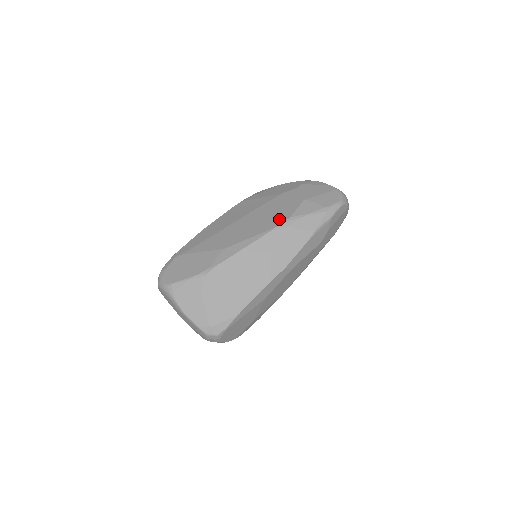
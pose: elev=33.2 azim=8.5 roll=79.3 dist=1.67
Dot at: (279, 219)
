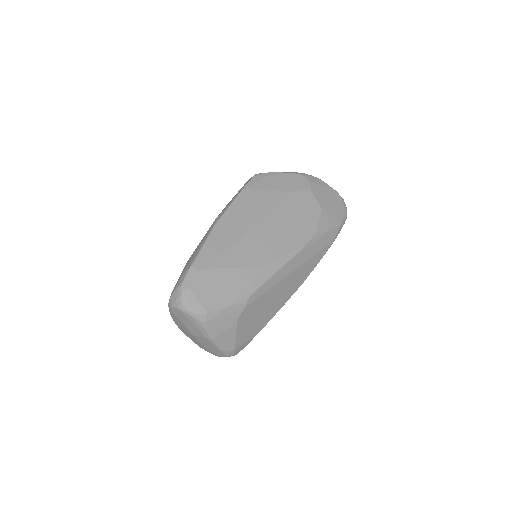
Dot at: (306, 233)
